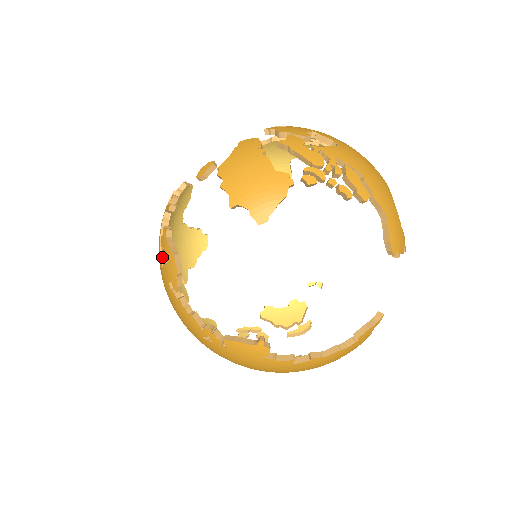
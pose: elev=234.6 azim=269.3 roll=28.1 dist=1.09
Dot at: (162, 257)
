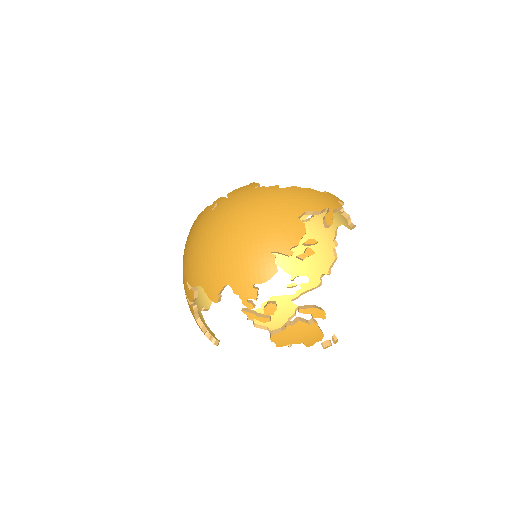
Dot at: occluded
